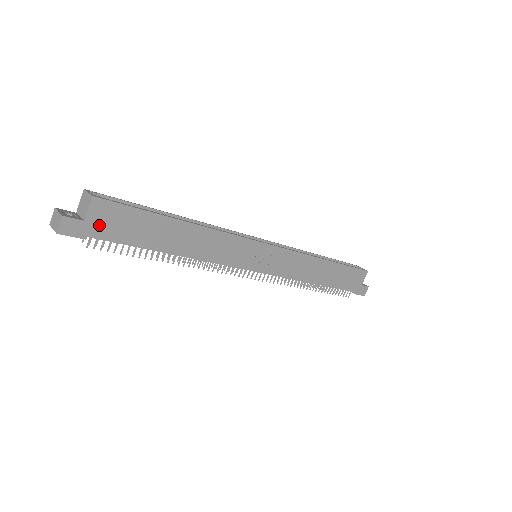
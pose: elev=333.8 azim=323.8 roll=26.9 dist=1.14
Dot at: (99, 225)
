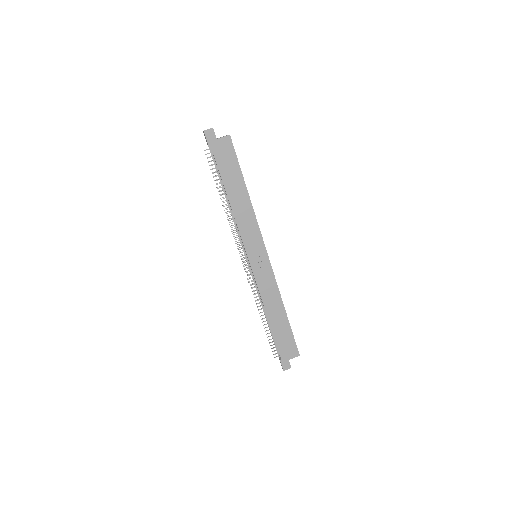
Dot at: (219, 147)
